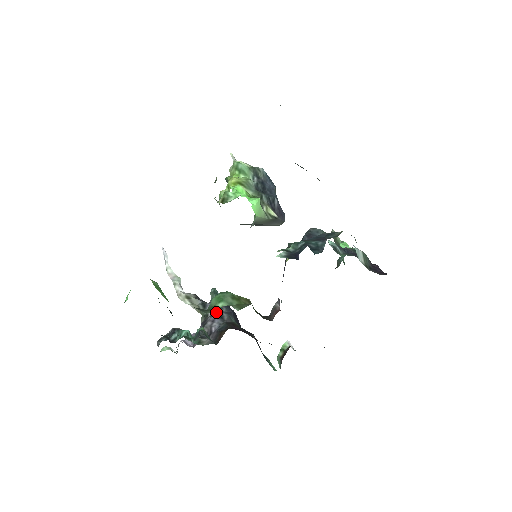
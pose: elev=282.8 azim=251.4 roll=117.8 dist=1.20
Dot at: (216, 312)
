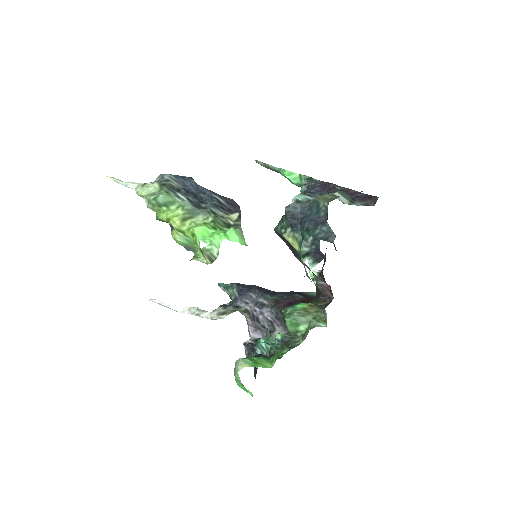
Dot at: (254, 305)
